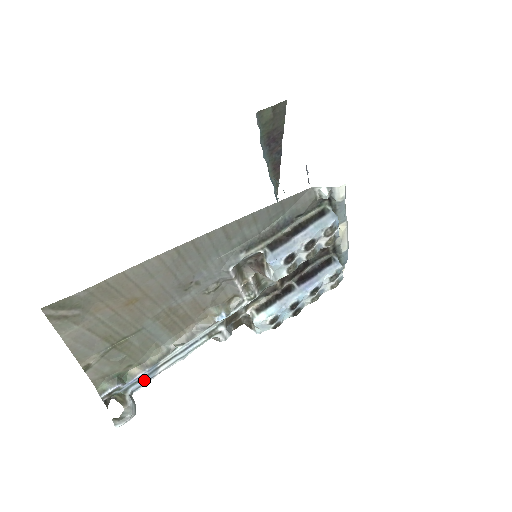
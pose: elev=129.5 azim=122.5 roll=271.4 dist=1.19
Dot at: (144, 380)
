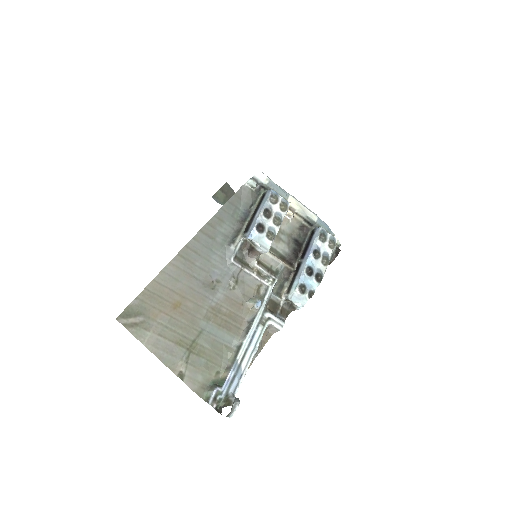
Dot at: (236, 380)
